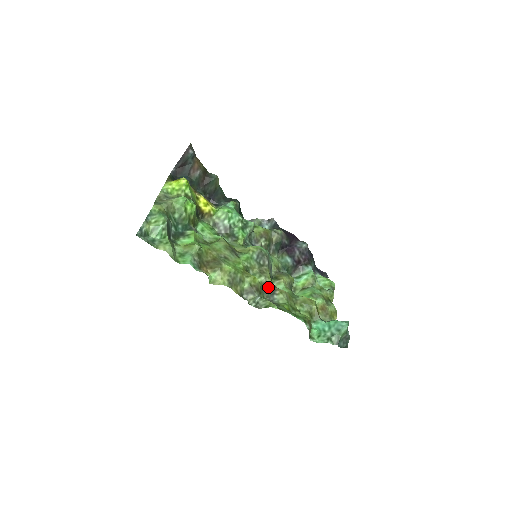
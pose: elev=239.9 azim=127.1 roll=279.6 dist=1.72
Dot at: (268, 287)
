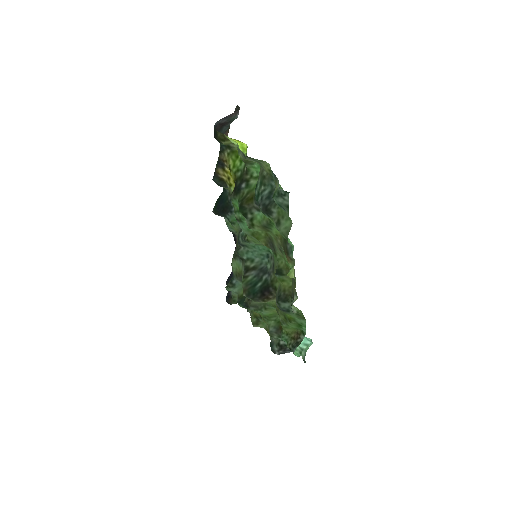
Dot at: (277, 292)
